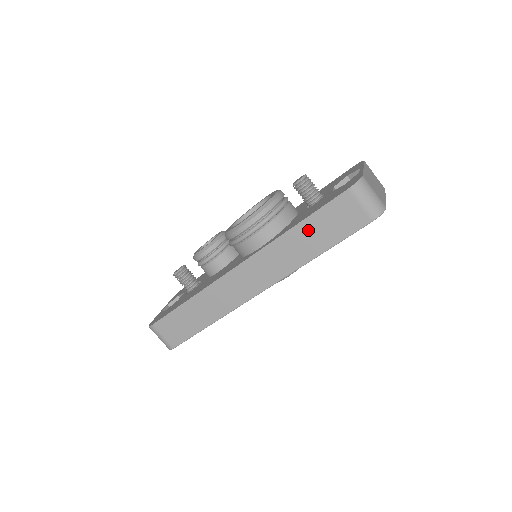
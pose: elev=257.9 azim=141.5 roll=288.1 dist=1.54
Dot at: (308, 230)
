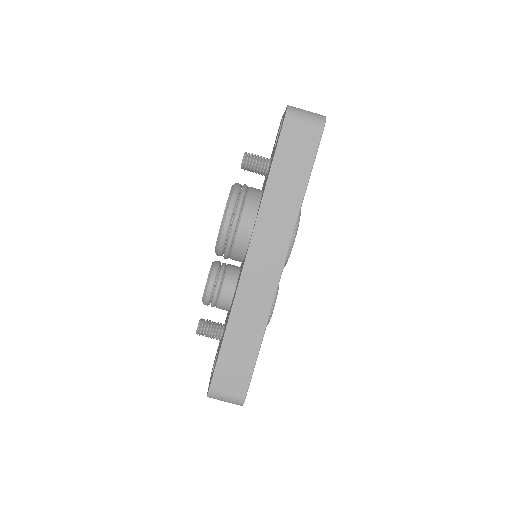
Dot at: (280, 178)
